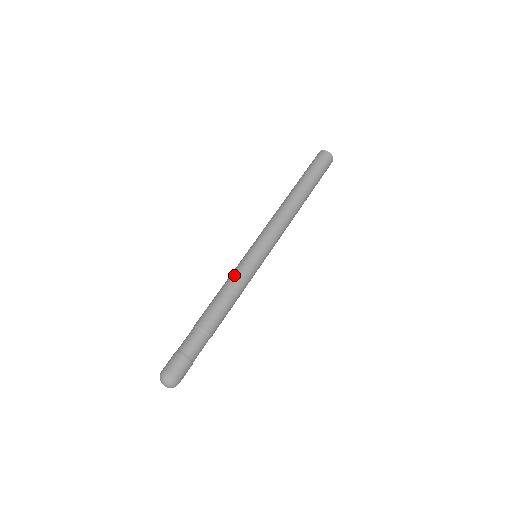
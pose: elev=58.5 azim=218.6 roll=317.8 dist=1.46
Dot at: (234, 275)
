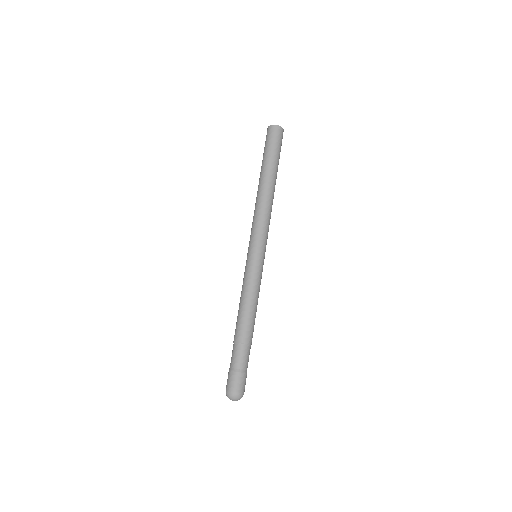
Dot at: (243, 284)
